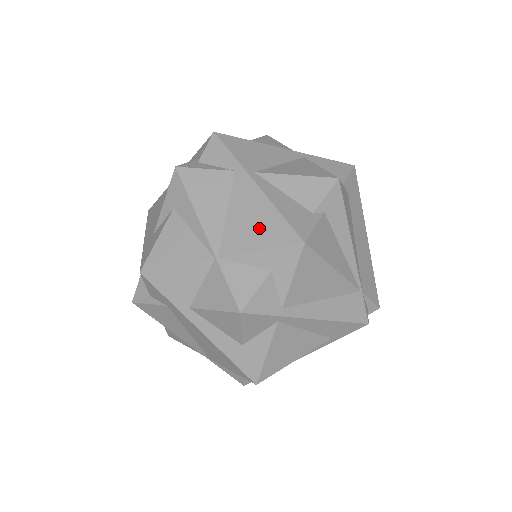
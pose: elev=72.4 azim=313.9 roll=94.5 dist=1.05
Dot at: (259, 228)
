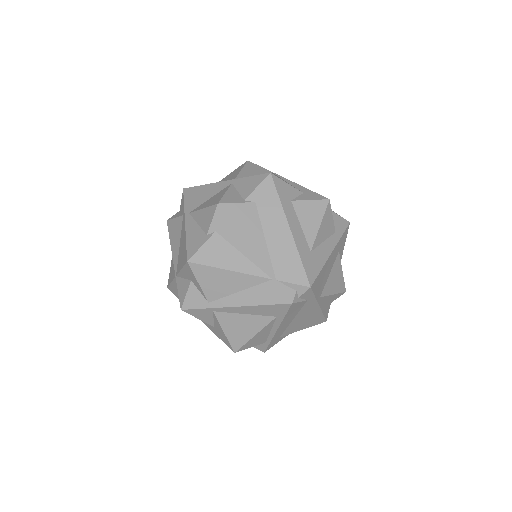
Dot at: (182, 254)
